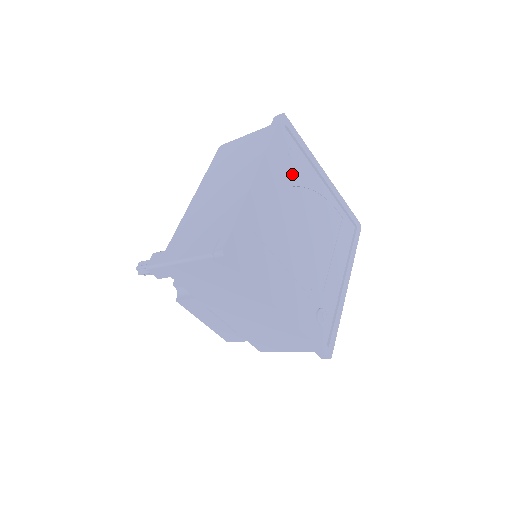
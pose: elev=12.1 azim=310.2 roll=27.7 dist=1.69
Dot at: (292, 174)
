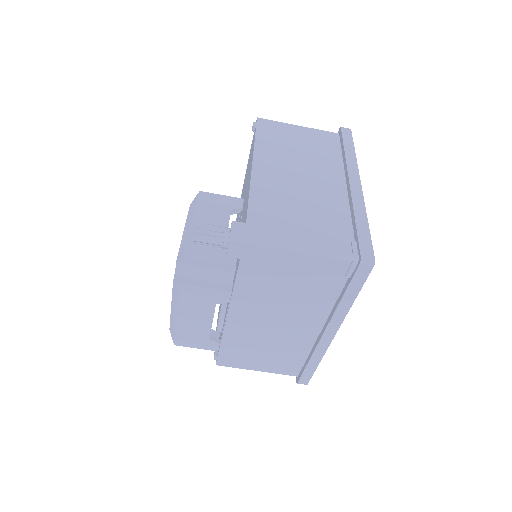
Dot at: occluded
